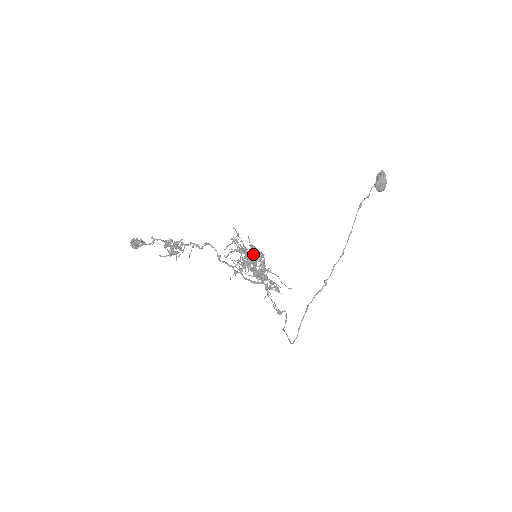
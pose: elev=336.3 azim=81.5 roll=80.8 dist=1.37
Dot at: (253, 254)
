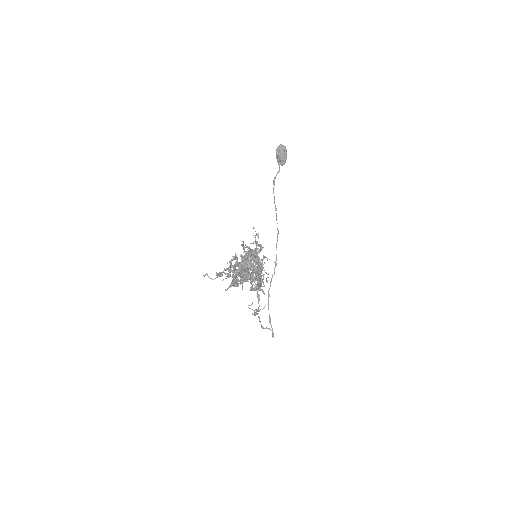
Dot at: occluded
